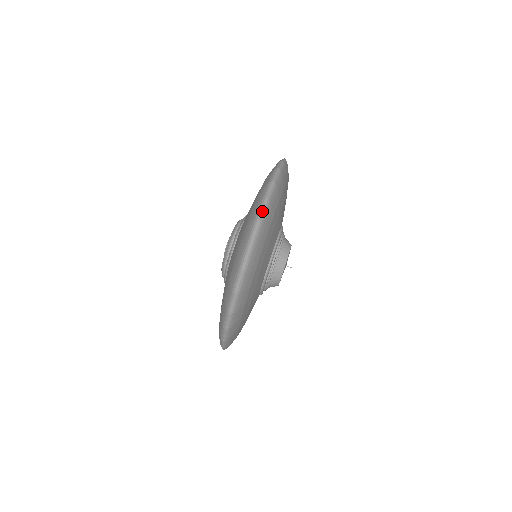
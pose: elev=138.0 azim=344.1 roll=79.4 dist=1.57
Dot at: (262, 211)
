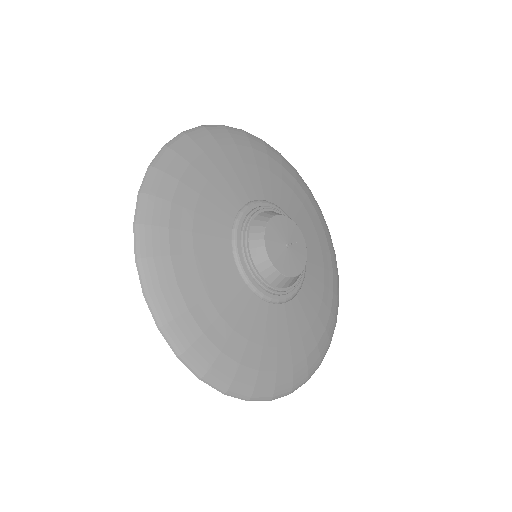
Dot at: (155, 157)
